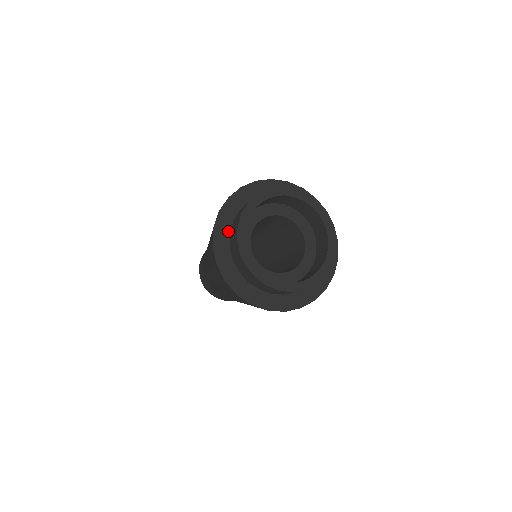
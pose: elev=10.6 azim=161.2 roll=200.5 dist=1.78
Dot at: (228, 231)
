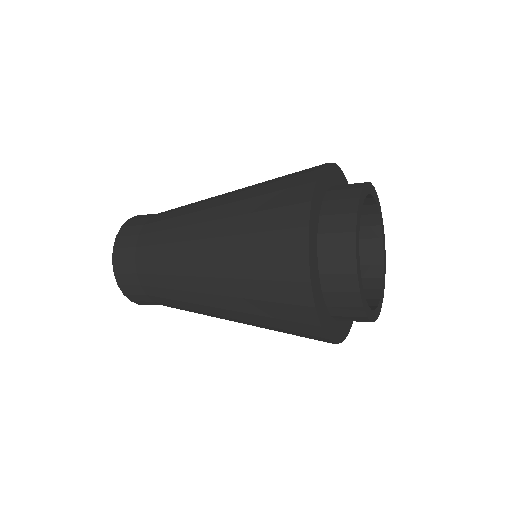
Dot at: (316, 254)
